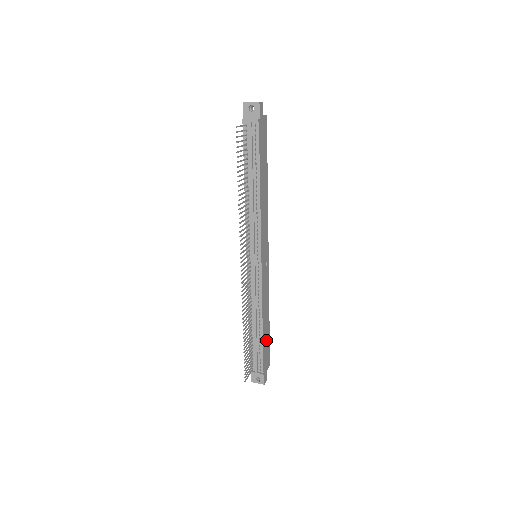
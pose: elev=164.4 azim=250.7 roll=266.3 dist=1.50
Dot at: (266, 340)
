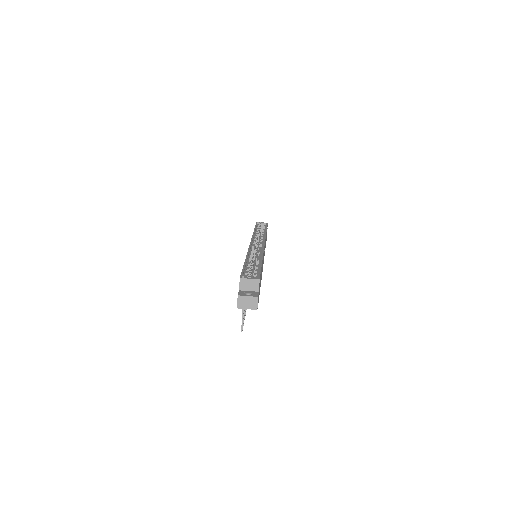
Dot at: (266, 236)
